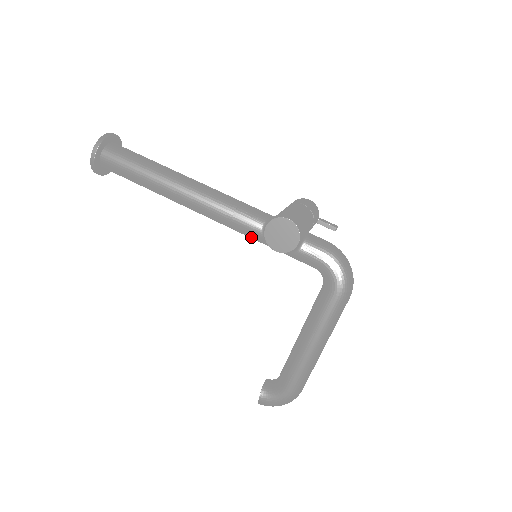
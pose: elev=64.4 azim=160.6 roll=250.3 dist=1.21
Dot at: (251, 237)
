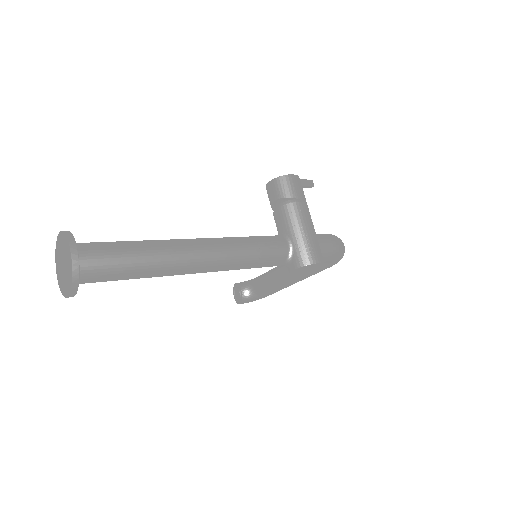
Dot at: occluded
